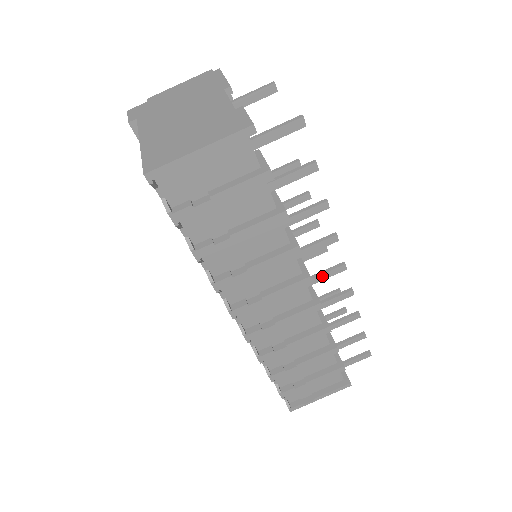
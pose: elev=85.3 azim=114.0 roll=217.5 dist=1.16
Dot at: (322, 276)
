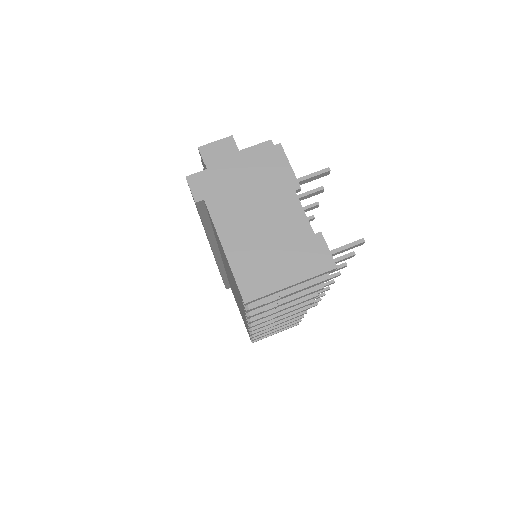
Dot at: occluded
